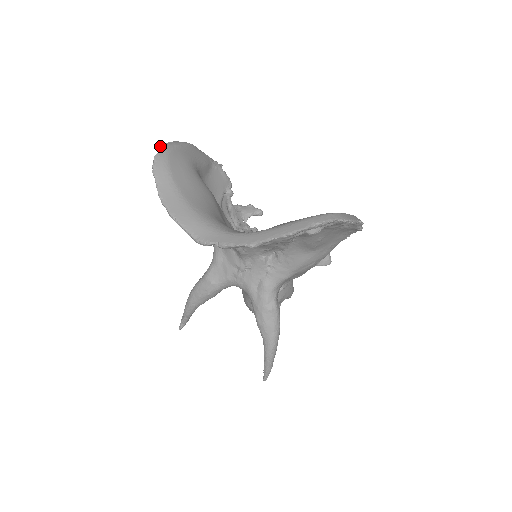
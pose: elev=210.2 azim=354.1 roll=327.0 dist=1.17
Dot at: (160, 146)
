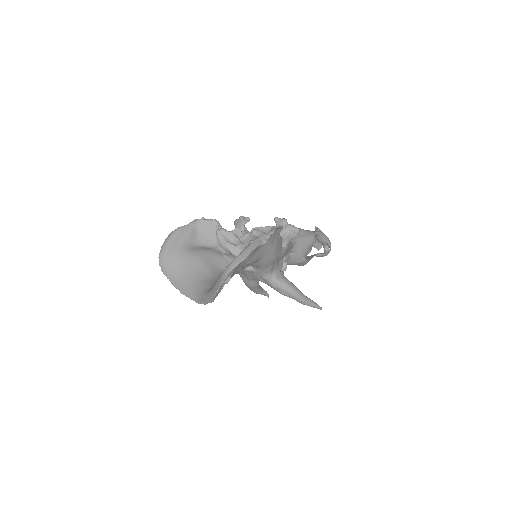
Dot at: occluded
